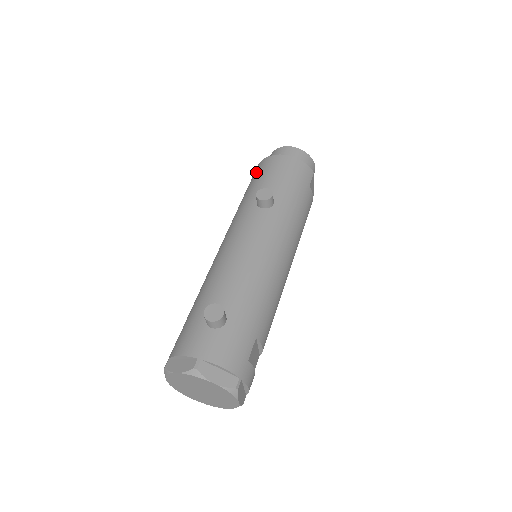
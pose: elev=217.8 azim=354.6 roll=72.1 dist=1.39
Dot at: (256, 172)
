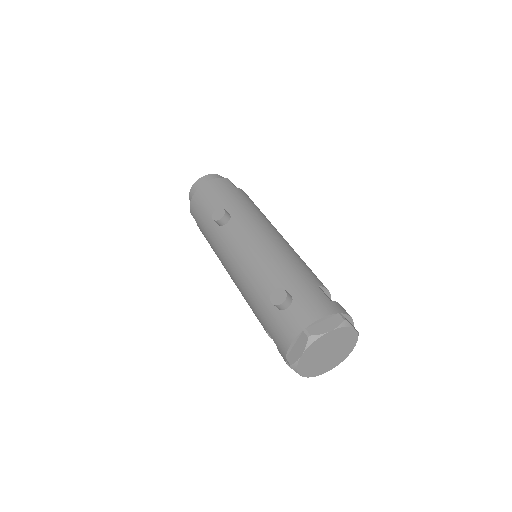
Dot at: (195, 216)
